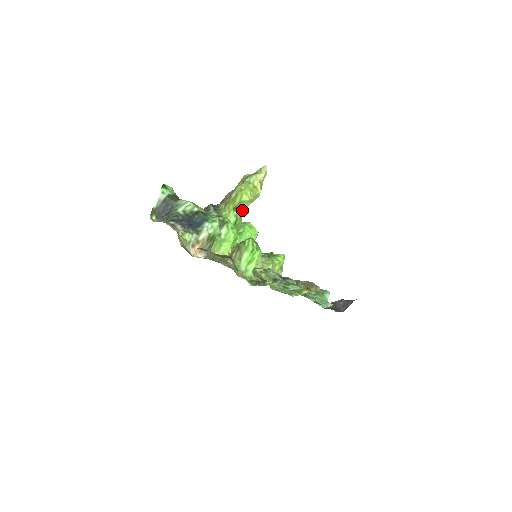
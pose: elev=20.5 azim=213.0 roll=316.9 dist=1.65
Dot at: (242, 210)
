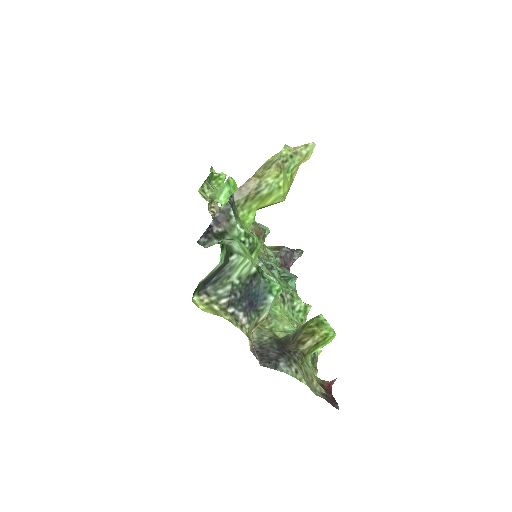
Dot at: occluded
